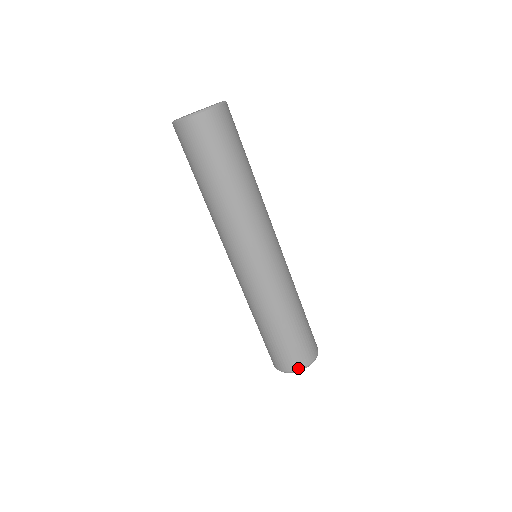
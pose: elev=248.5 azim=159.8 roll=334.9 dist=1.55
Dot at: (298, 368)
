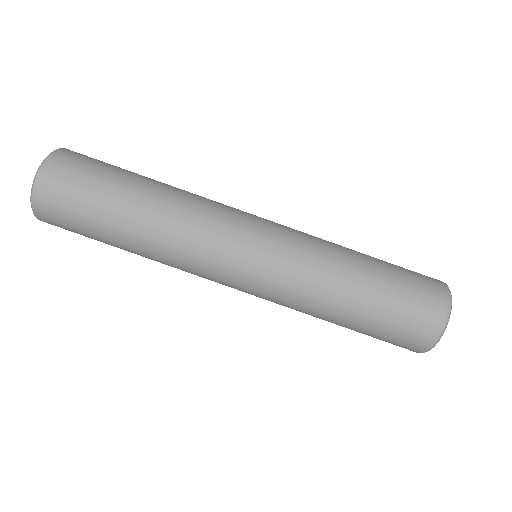
Dot at: (429, 343)
